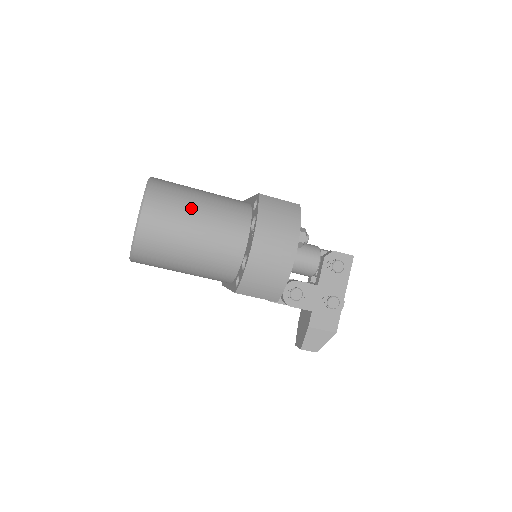
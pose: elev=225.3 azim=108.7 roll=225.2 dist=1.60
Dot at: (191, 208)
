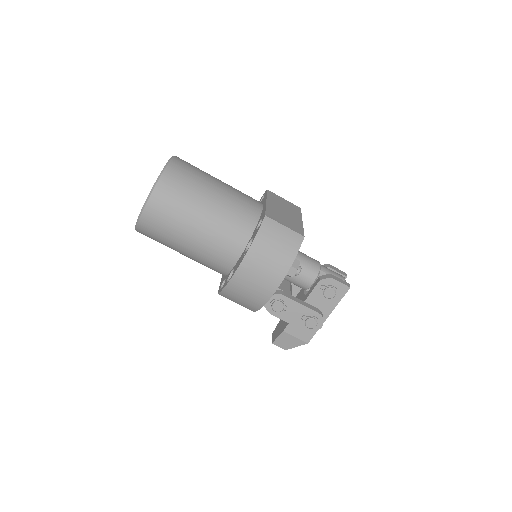
Dot at: (195, 211)
